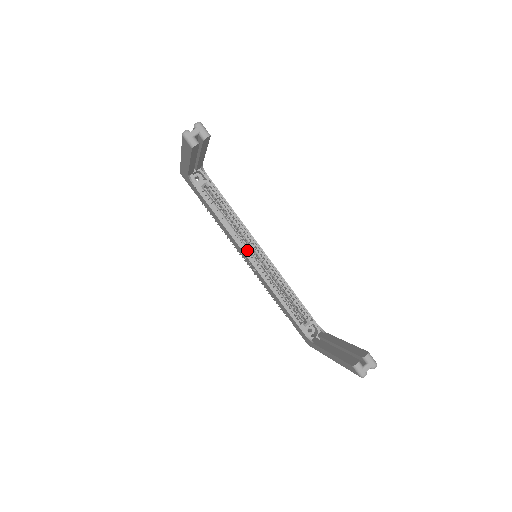
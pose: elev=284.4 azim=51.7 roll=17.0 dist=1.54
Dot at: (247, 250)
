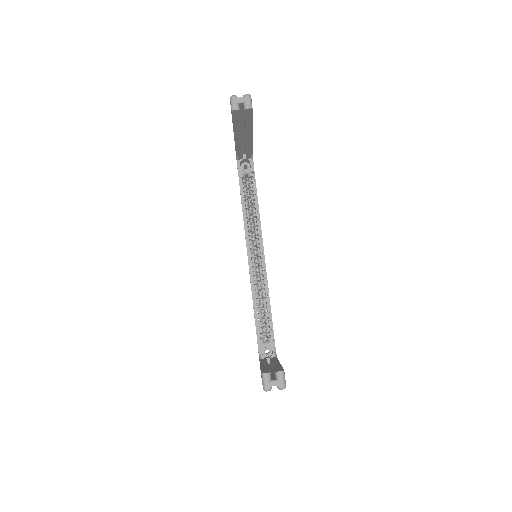
Dot at: (251, 246)
